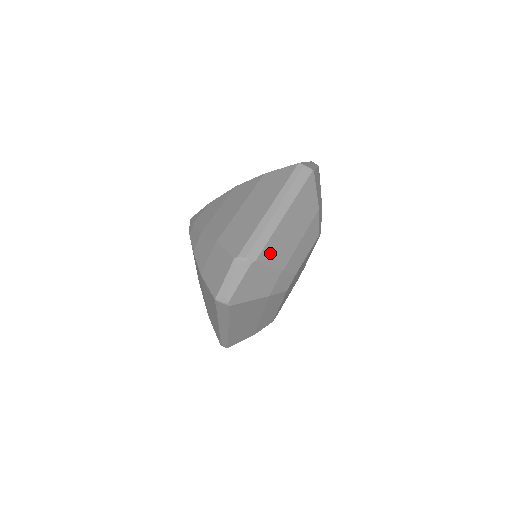
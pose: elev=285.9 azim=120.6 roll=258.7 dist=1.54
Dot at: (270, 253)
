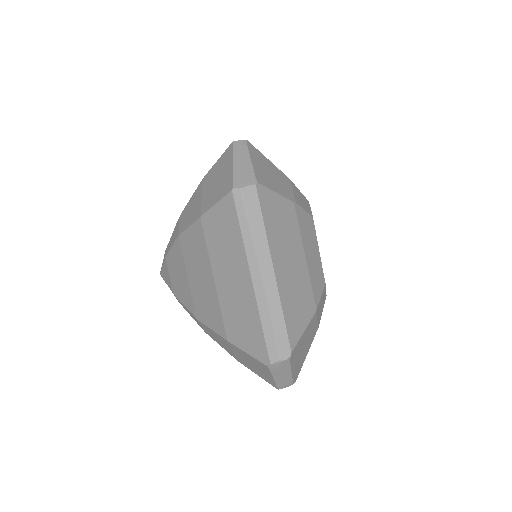
Dot at: (295, 323)
